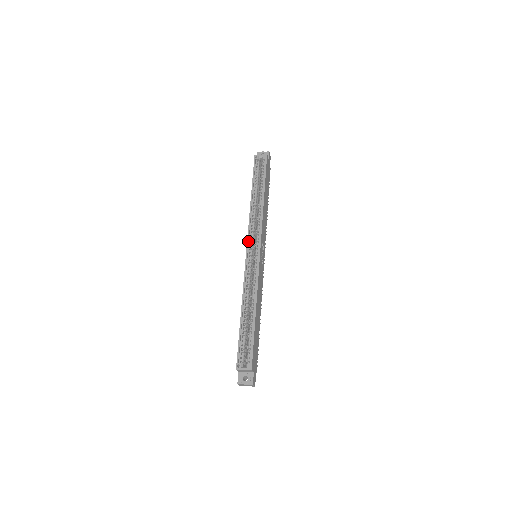
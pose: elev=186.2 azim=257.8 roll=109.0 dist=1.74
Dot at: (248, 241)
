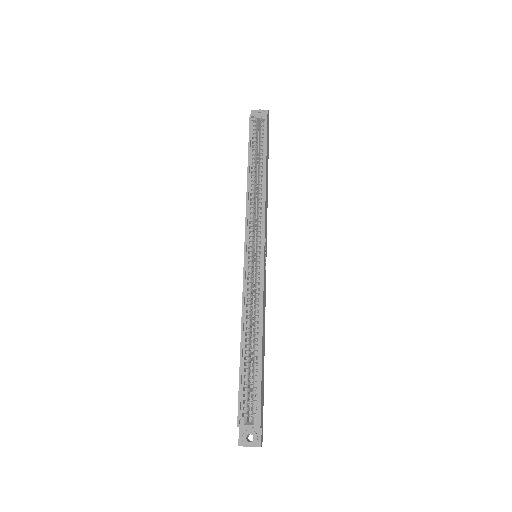
Dot at: (246, 236)
